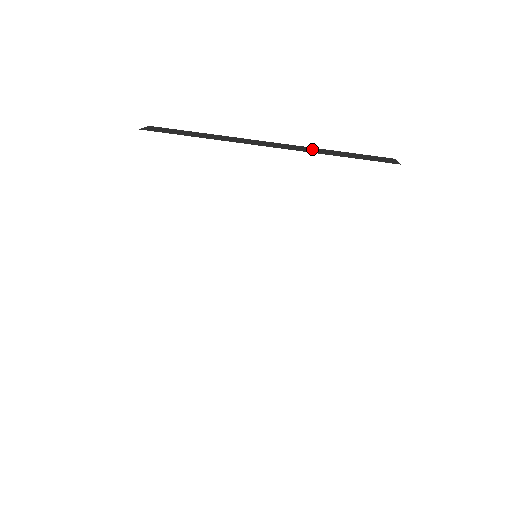
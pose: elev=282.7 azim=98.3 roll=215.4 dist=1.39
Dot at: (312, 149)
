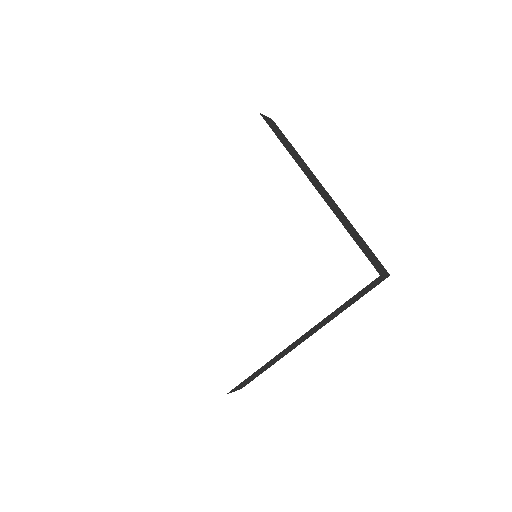
Dot at: (342, 216)
